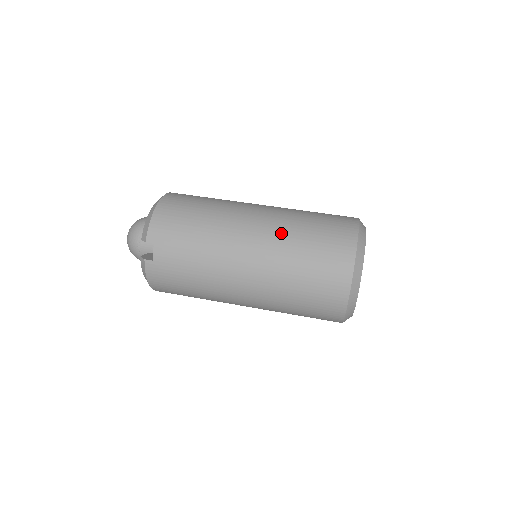
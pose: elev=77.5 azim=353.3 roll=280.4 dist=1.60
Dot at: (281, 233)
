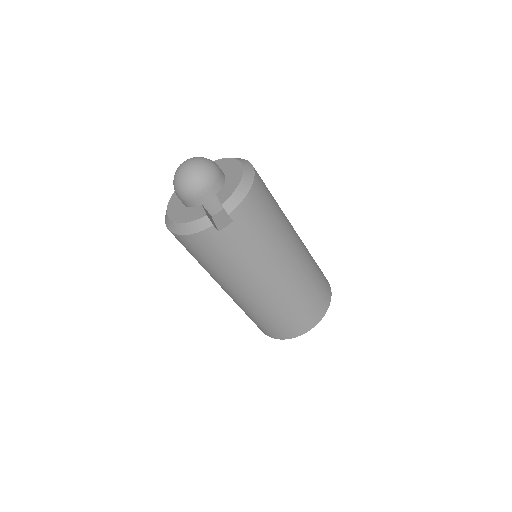
Dot at: (305, 274)
